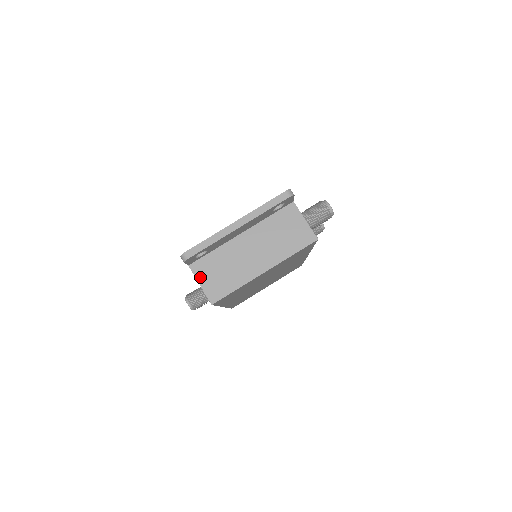
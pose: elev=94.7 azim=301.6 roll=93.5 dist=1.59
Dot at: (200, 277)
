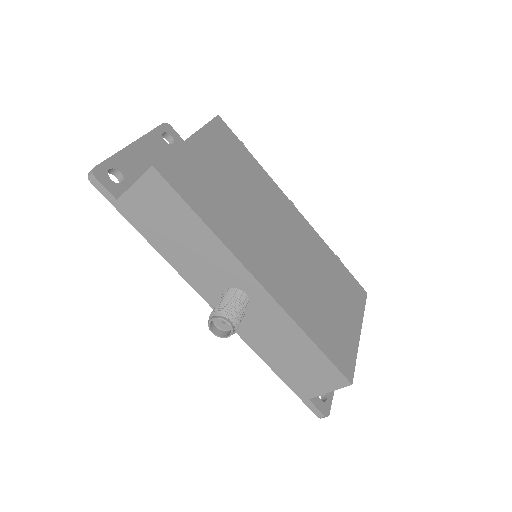
Dot at: (132, 186)
